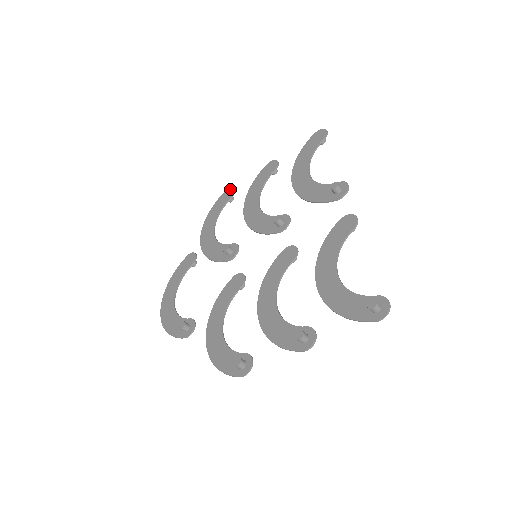
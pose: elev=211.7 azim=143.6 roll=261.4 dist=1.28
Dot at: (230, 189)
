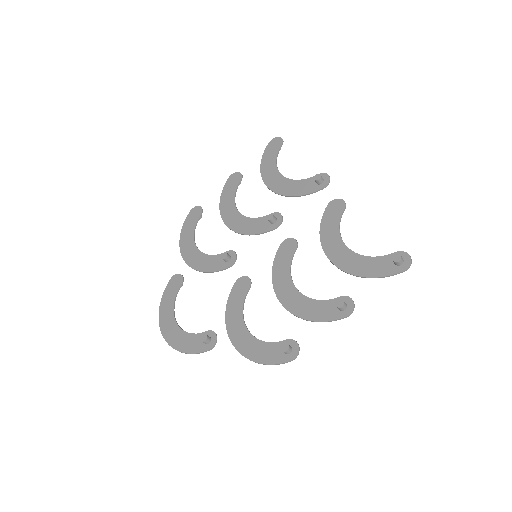
Dot at: (196, 207)
